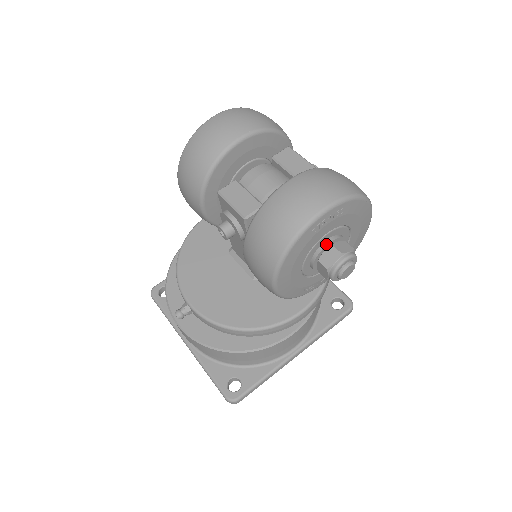
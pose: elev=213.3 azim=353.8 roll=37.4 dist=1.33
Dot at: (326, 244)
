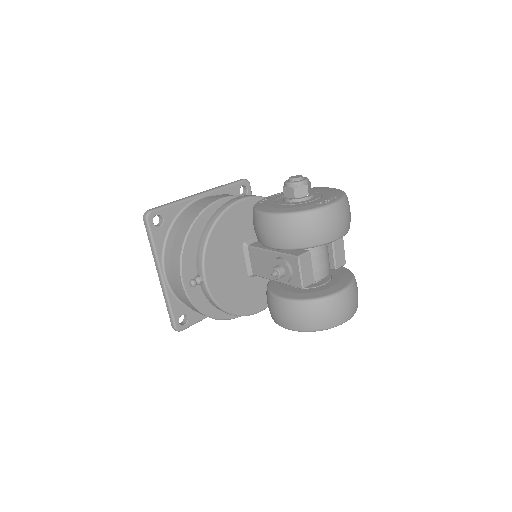
Dot at: occluded
